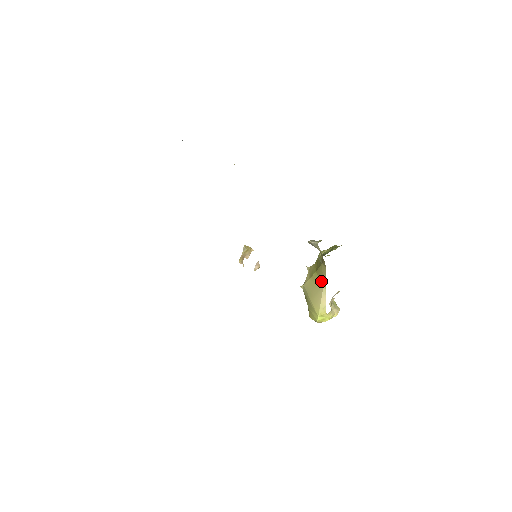
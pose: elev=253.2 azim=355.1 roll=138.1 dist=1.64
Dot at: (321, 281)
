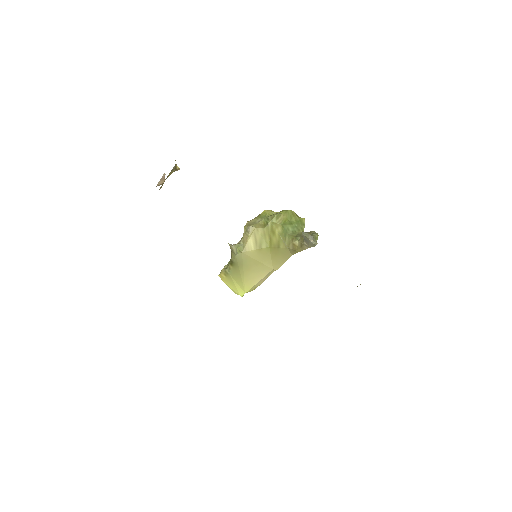
Dot at: (273, 262)
